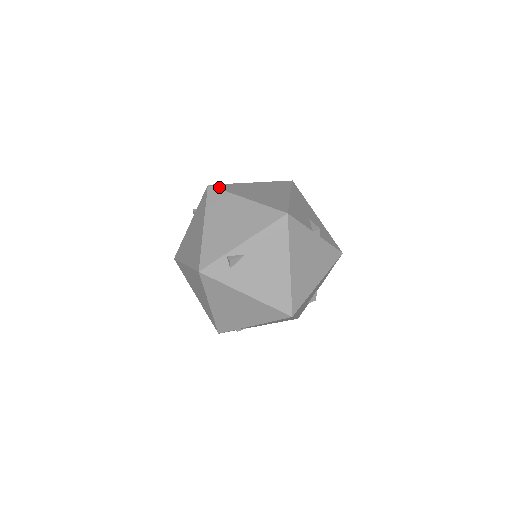
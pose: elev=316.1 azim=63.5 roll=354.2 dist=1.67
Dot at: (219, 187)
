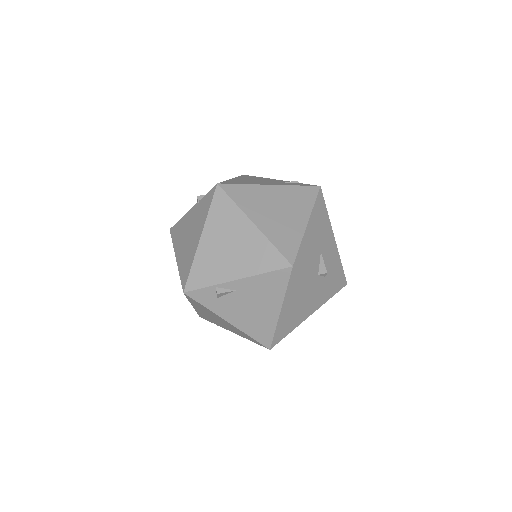
Dot at: (229, 192)
